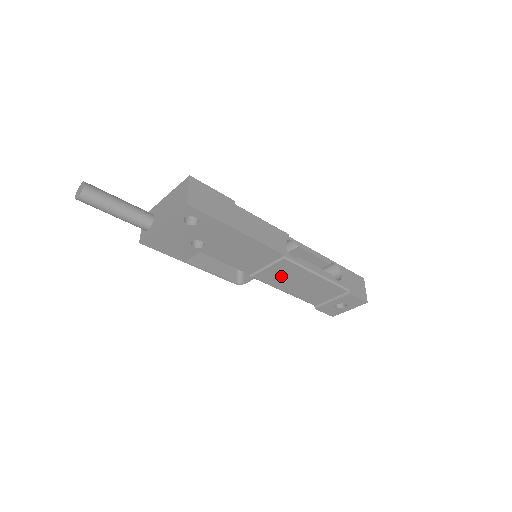
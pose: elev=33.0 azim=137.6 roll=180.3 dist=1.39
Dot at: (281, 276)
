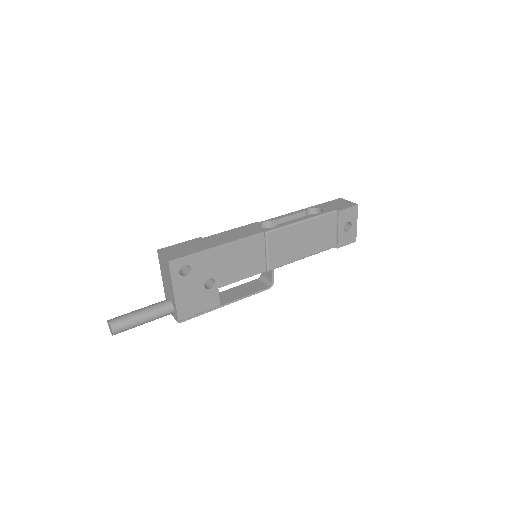
Dot at: (284, 249)
